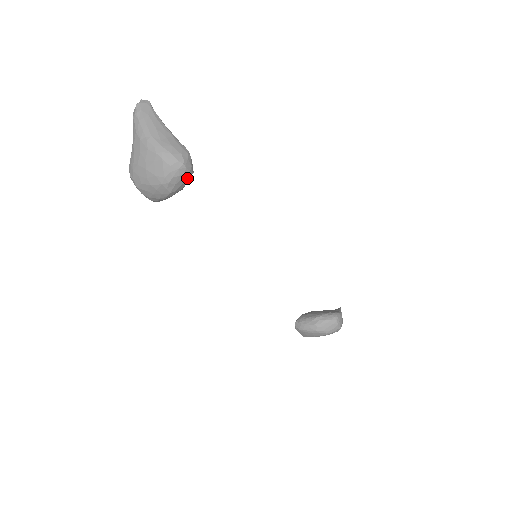
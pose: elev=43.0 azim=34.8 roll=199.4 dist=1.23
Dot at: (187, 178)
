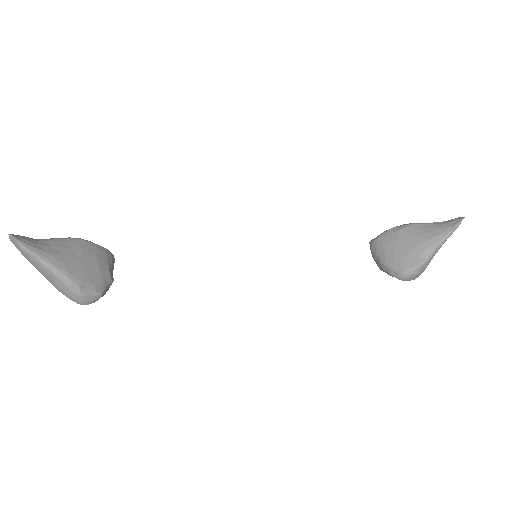
Dot at: occluded
